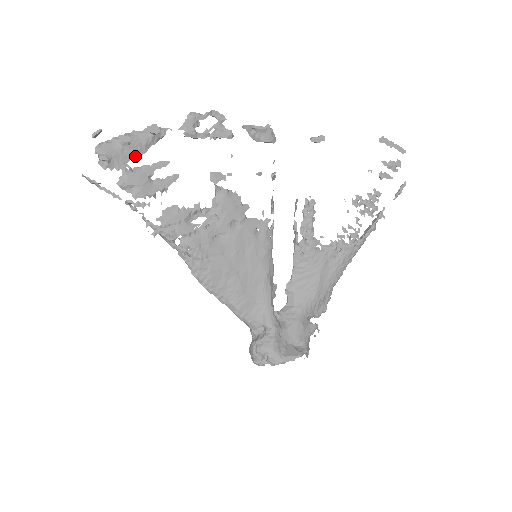
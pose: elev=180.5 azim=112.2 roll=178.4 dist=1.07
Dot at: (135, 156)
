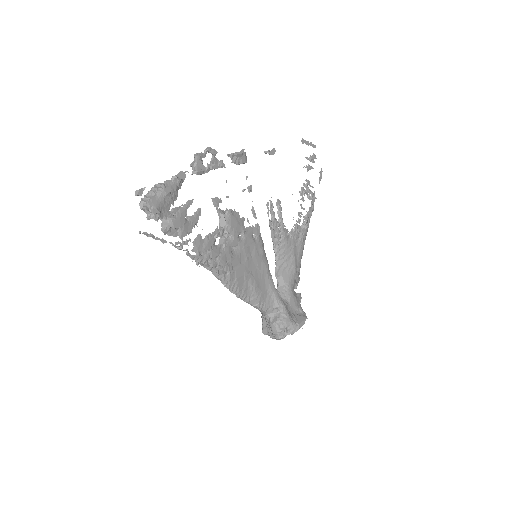
Dot at: (172, 202)
